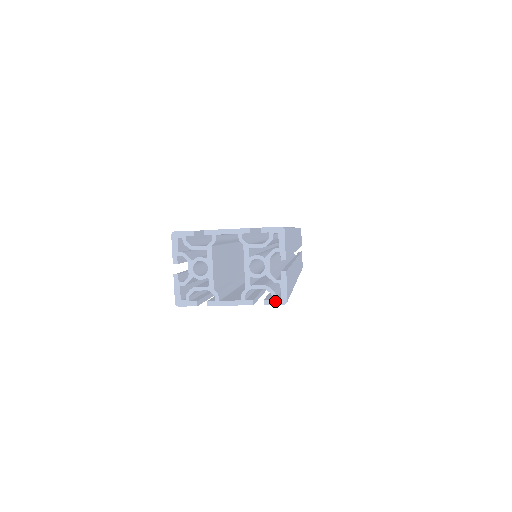
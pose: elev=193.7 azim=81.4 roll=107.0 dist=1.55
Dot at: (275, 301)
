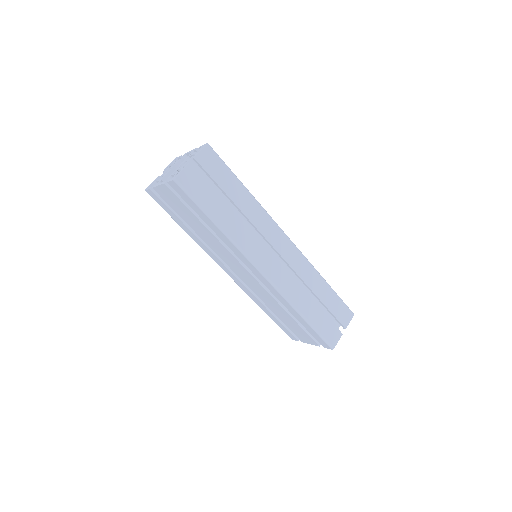
Dot at: (172, 179)
